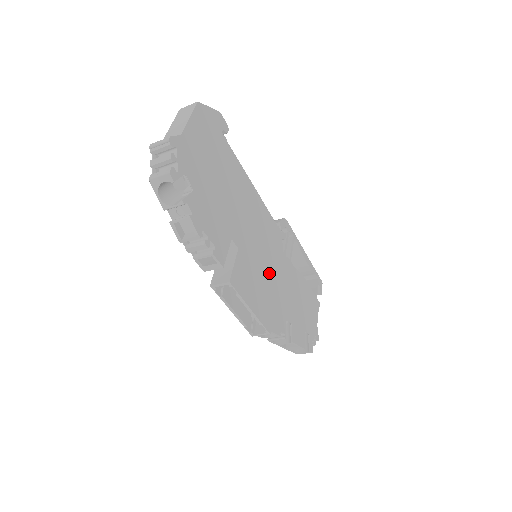
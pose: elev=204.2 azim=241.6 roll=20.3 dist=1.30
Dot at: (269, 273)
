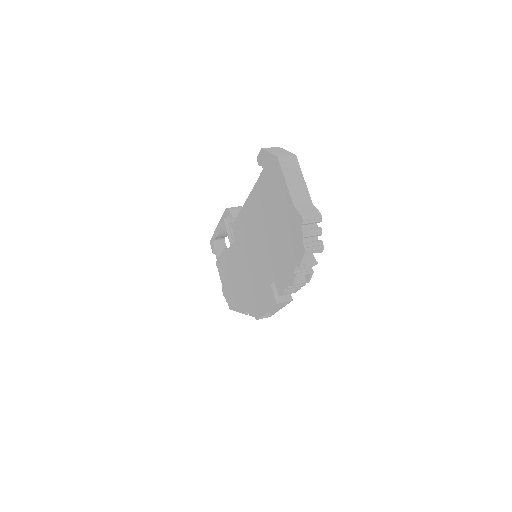
Dot at: occluded
